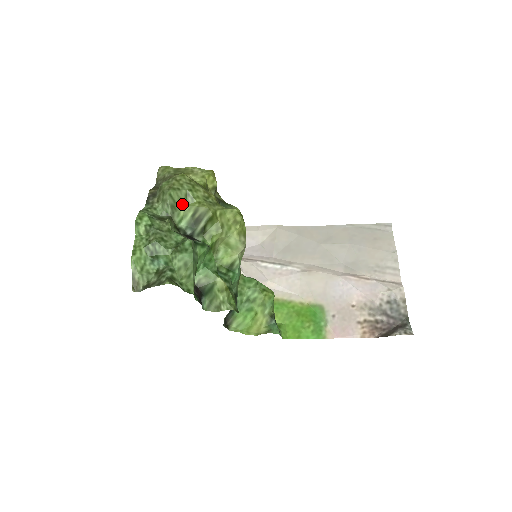
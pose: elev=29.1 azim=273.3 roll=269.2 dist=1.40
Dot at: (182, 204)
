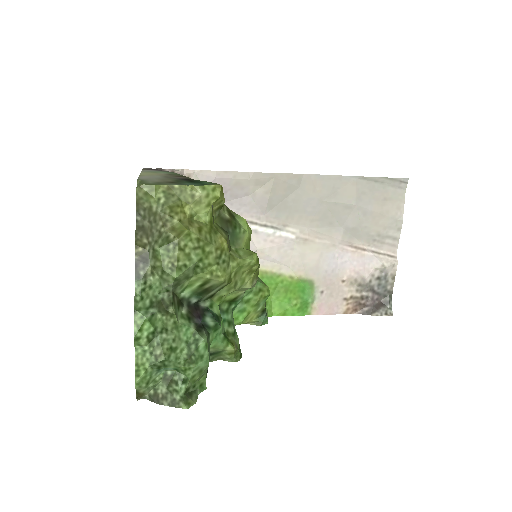
Dot at: (188, 277)
